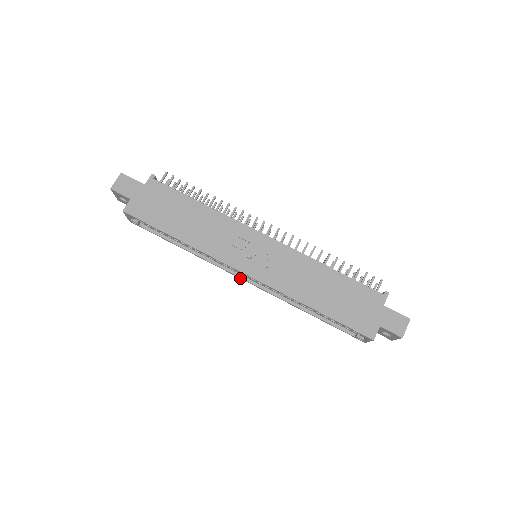
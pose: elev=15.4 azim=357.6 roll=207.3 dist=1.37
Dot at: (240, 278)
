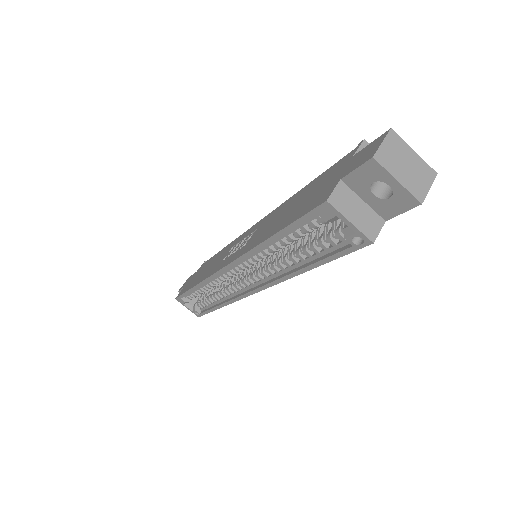
Dot at: (250, 294)
